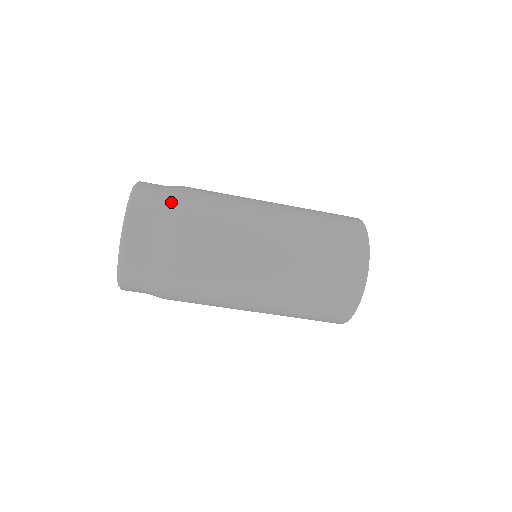
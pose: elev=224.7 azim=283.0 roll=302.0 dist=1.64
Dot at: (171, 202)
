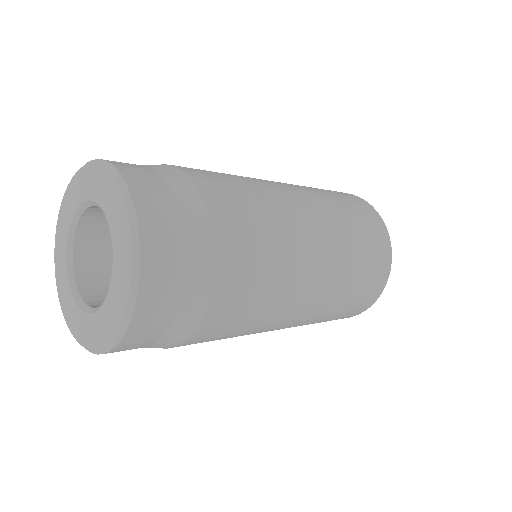
Dot at: (179, 178)
